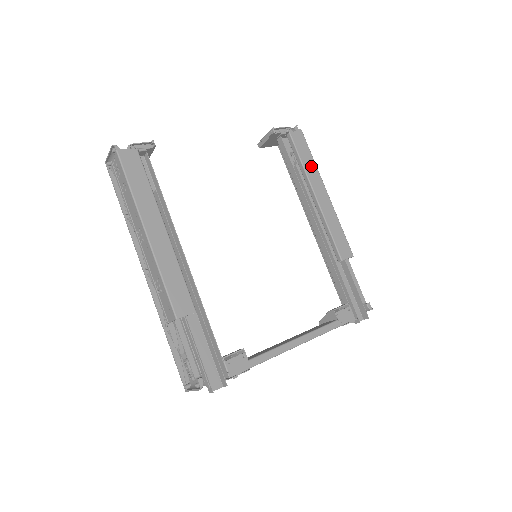
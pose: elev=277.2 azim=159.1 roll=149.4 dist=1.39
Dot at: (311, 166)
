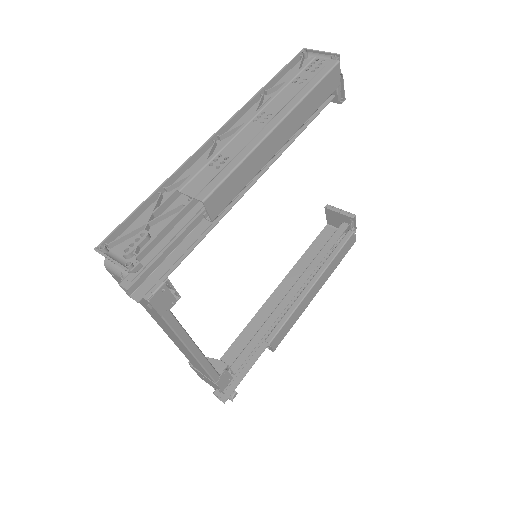
Dot at: (333, 267)
